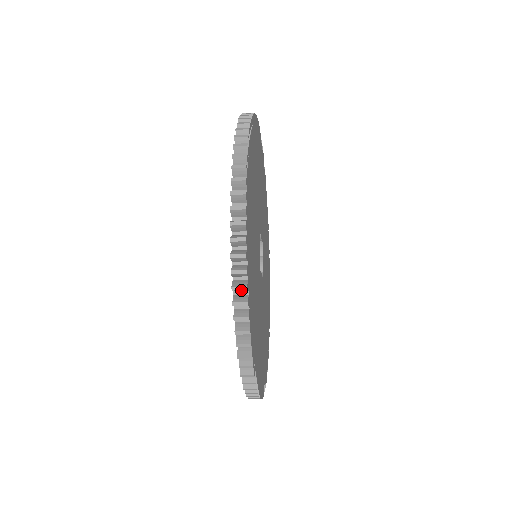
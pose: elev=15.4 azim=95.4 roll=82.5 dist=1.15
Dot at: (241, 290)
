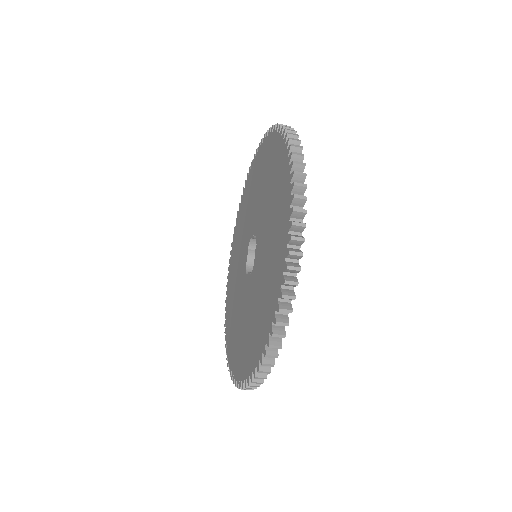
Dot at: (289, 128)
